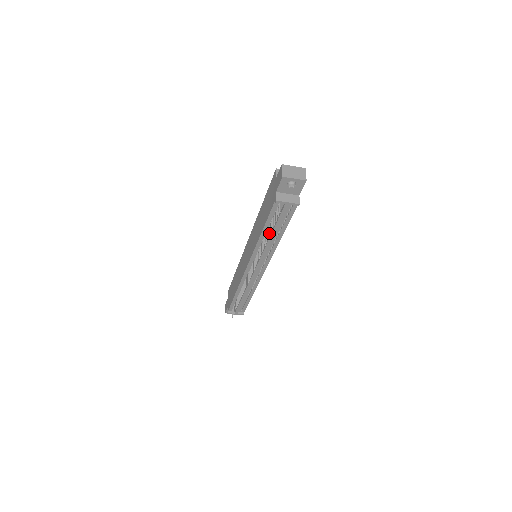
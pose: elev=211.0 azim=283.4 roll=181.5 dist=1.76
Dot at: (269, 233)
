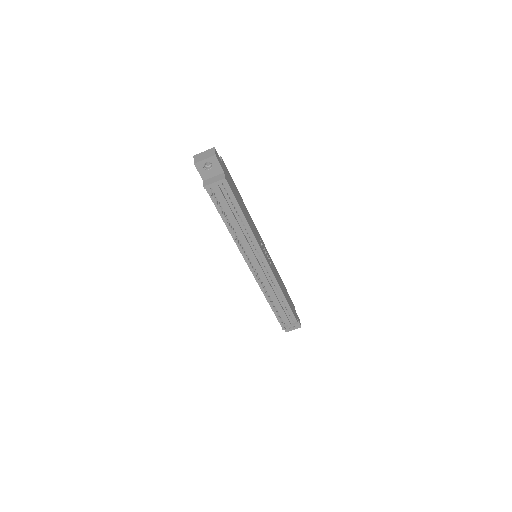
Dot at: (226, 221)
